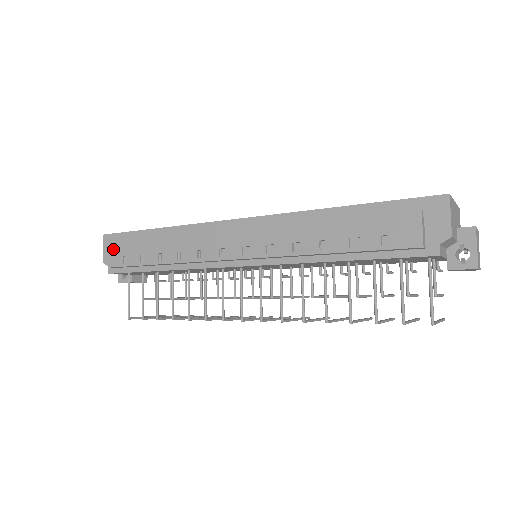
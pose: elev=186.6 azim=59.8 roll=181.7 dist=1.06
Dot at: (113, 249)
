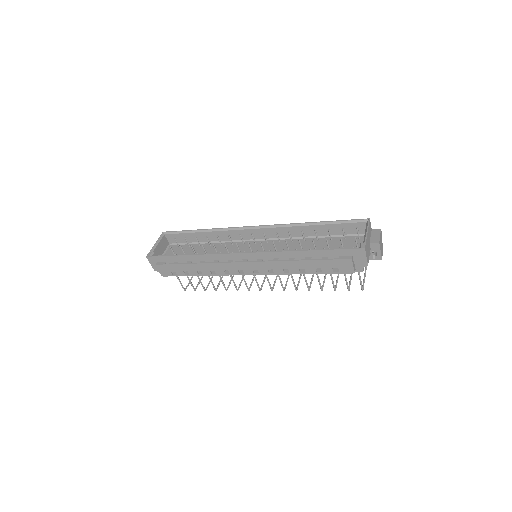
Dot at: (161, 268)
